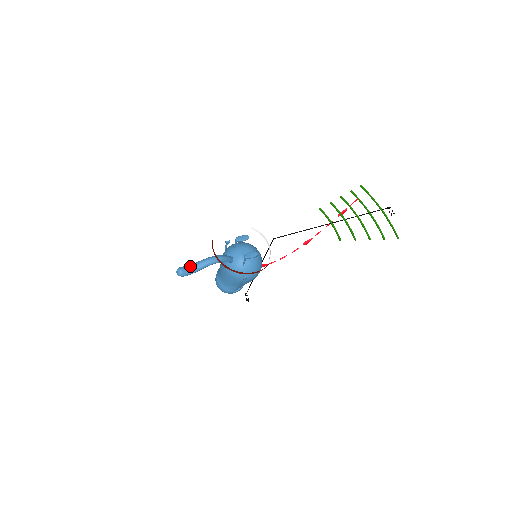
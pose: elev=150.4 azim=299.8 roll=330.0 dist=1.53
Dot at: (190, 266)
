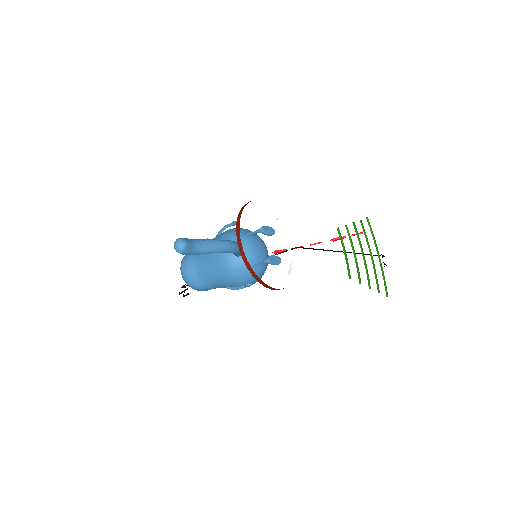
Dot at: (197, 242)
